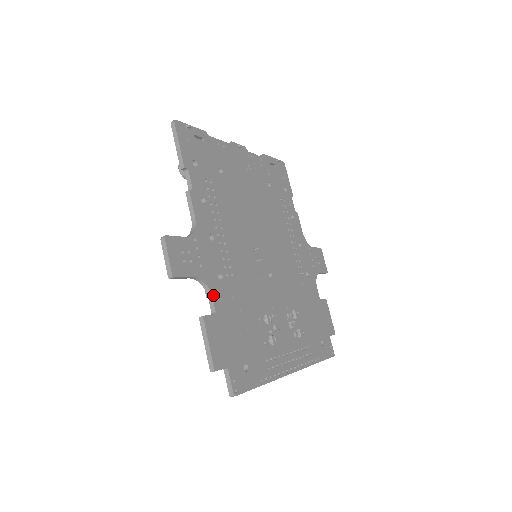
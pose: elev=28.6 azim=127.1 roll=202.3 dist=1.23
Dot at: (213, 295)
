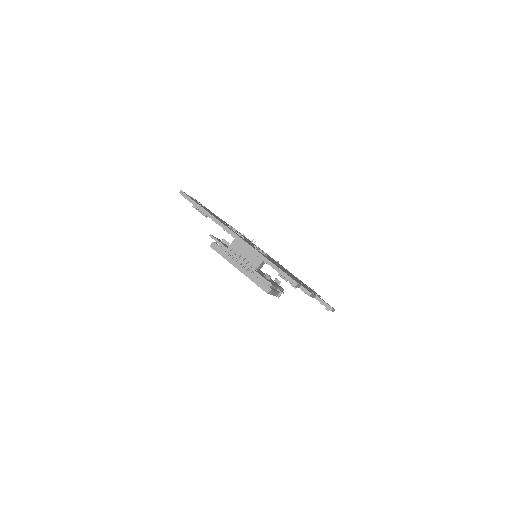
Dot at: occluded
